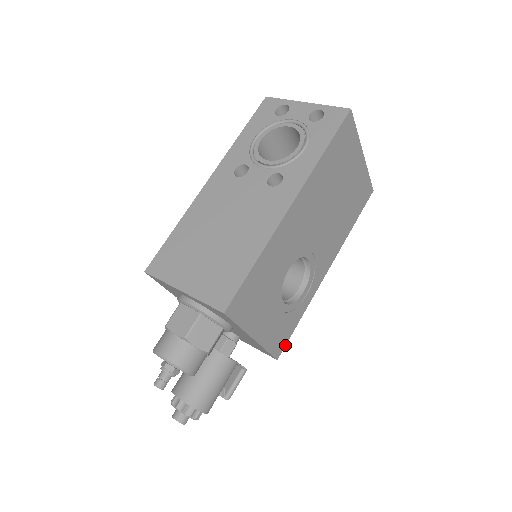
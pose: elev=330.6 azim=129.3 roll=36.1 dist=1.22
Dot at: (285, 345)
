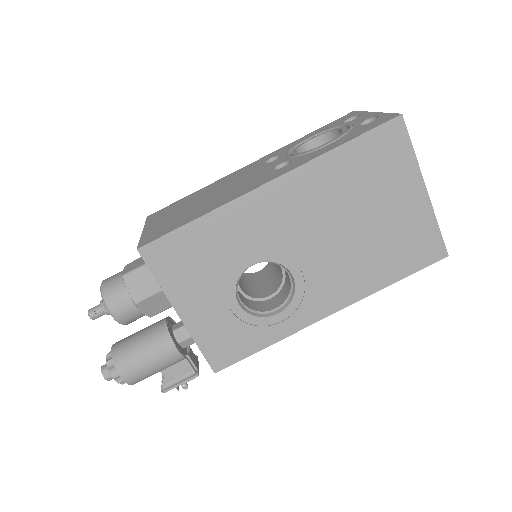
Dot at: (232, 363)
